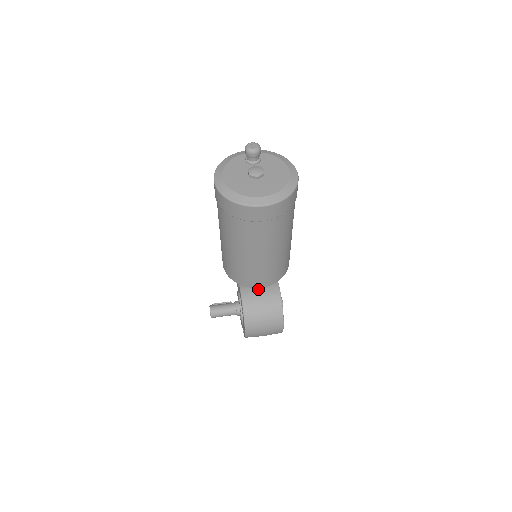
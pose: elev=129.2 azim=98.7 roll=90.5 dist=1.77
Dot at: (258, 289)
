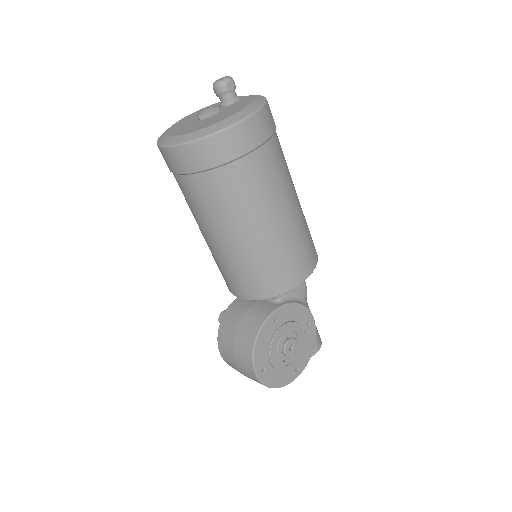
Dot at: (250, 304)
